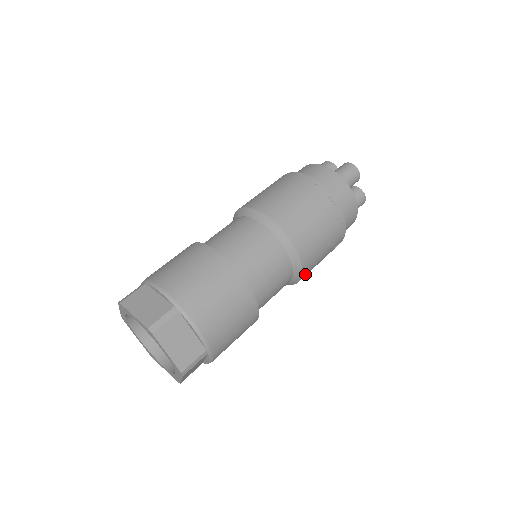
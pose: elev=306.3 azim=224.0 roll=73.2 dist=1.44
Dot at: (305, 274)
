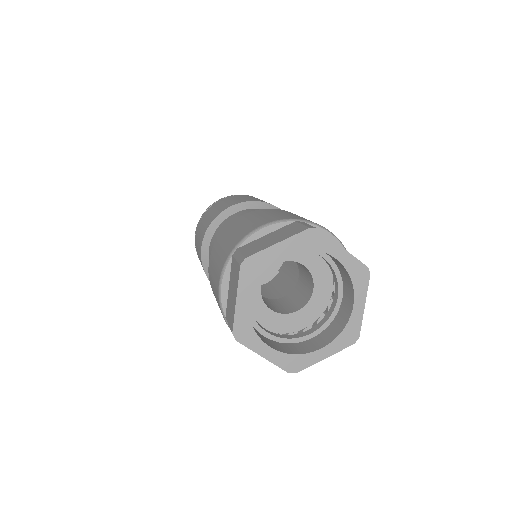
Dot at: occluded
